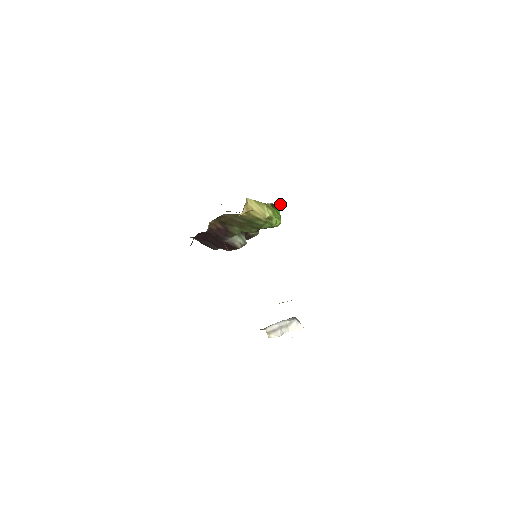
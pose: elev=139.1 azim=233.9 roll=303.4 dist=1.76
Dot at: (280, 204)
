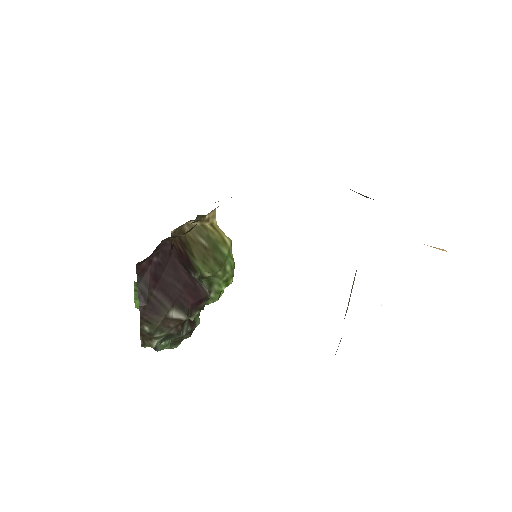
Dot at: occluded
